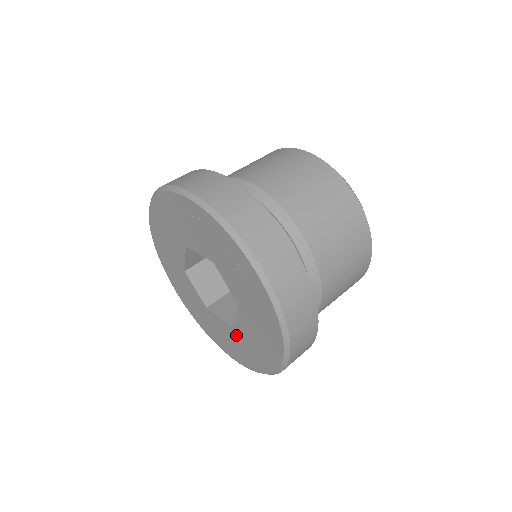
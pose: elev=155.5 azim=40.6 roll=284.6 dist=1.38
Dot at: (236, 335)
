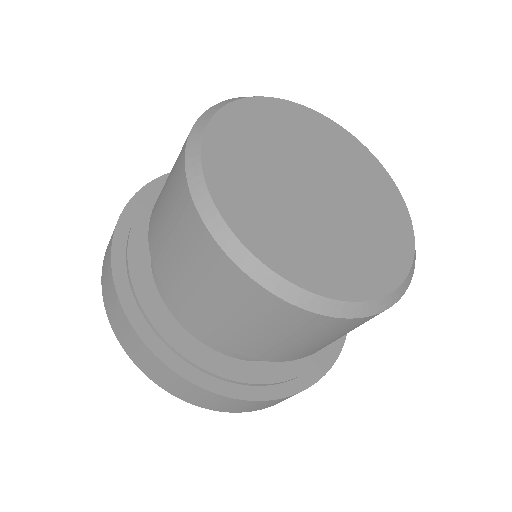
Dot at: occluded
